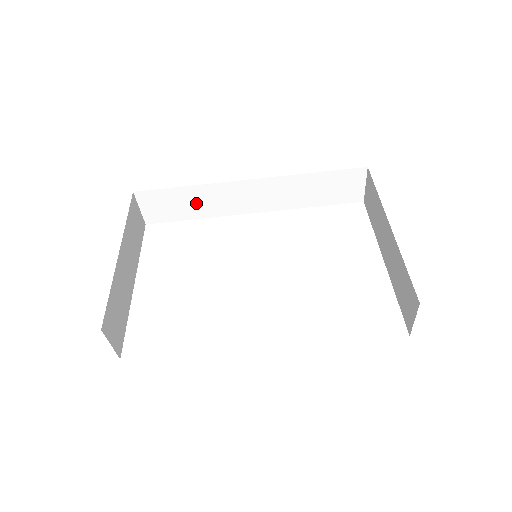
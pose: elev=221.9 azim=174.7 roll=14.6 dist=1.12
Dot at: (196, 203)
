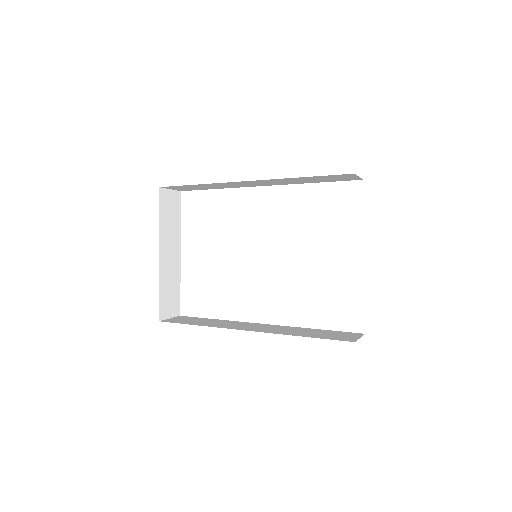
Dot at: (212, 186)
